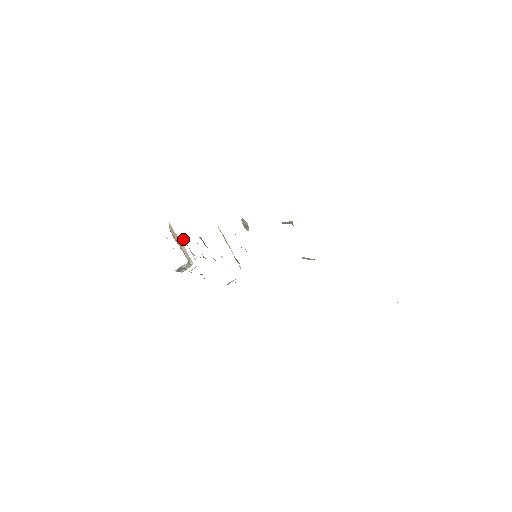
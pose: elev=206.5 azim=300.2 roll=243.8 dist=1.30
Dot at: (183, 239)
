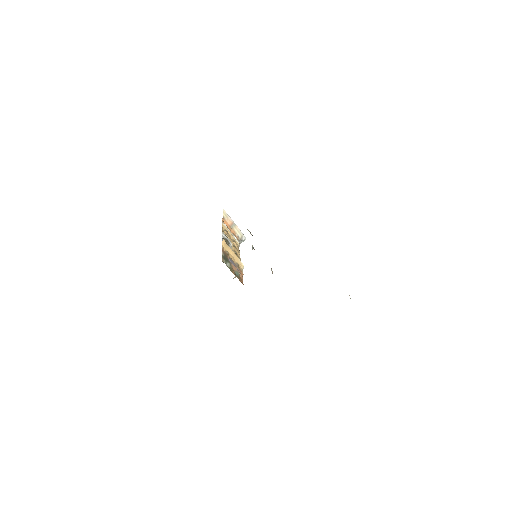
Dot at: (225, 229)
